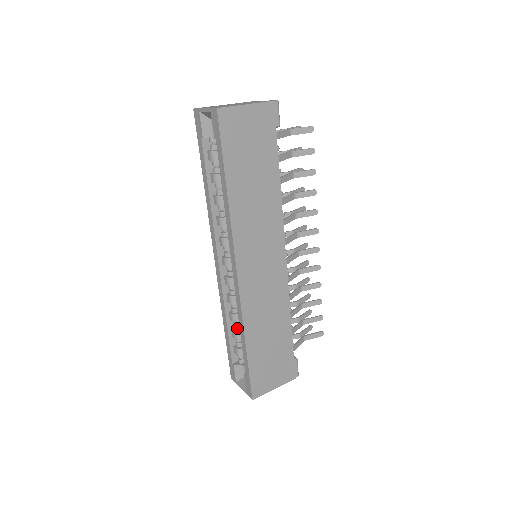
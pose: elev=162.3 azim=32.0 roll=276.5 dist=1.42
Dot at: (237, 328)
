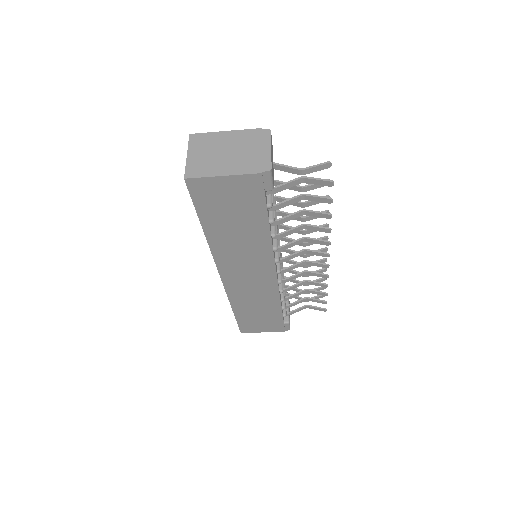
Dot at: occluded
